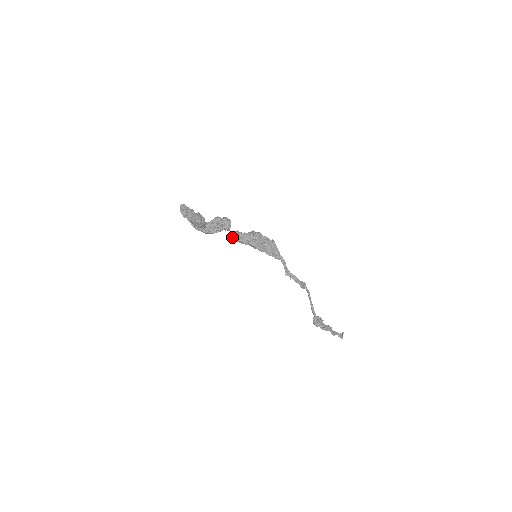
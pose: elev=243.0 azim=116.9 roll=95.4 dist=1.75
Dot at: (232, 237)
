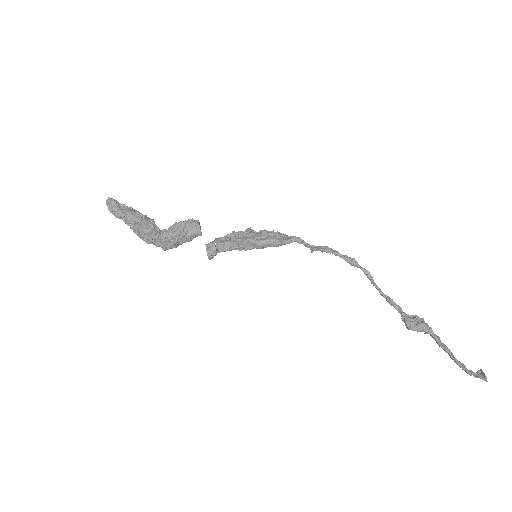
Dot at: (210, 247)
